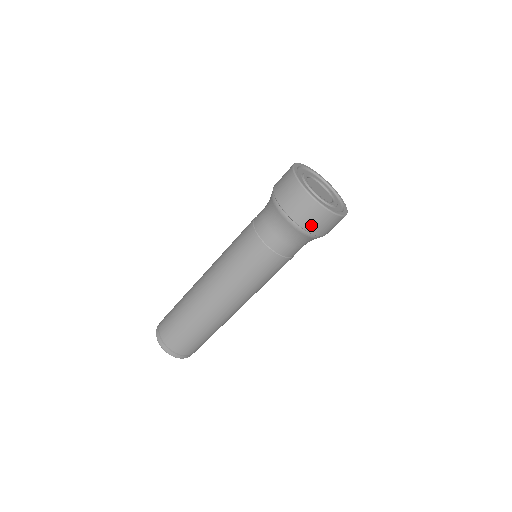
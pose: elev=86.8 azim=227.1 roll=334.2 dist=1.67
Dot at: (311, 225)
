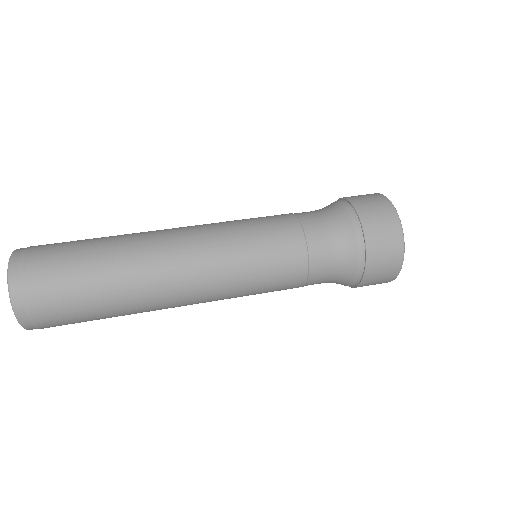
Dot at: (376, 250)
